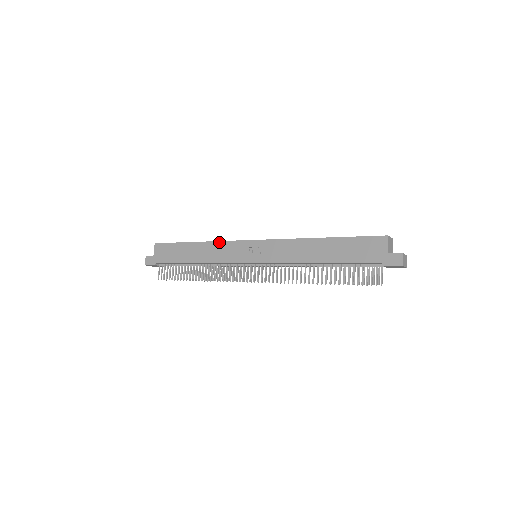
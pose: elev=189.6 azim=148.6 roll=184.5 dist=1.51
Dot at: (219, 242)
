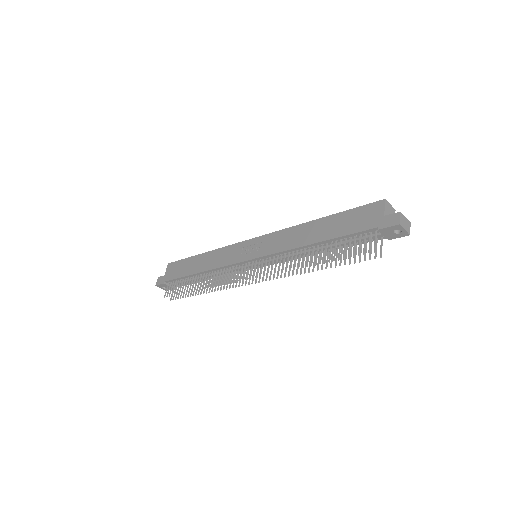
Dot at: (223, 248)
